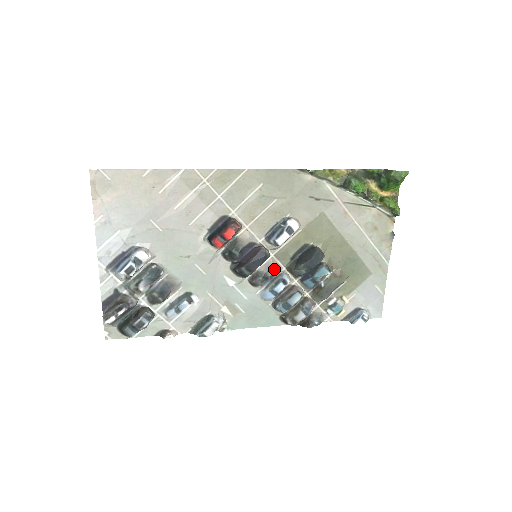
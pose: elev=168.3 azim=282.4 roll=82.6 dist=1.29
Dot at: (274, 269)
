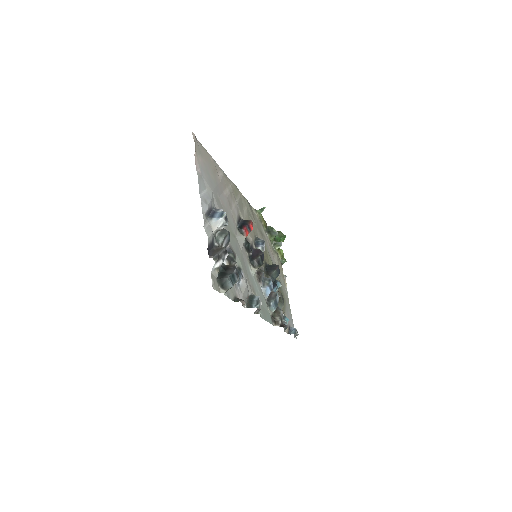
Dot at: occluded
